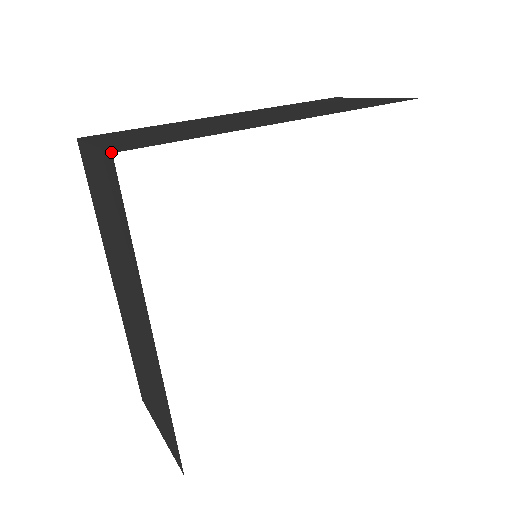
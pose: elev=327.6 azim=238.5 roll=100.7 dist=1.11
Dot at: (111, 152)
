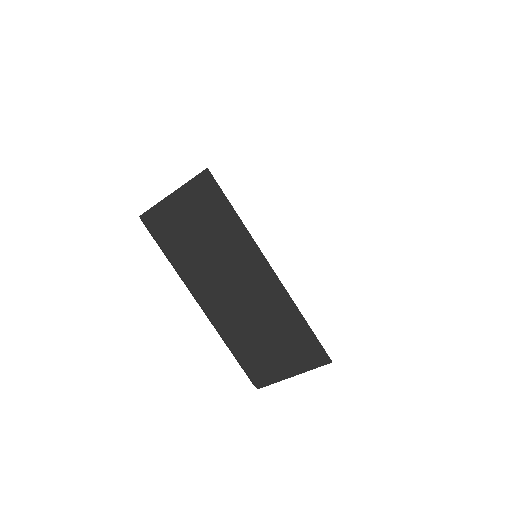
Dot at: (205, 169)
